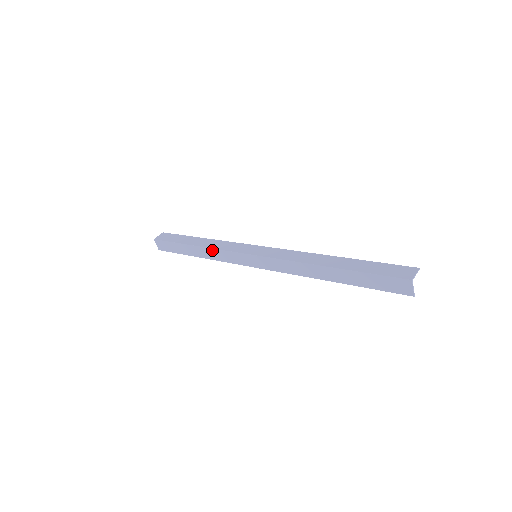
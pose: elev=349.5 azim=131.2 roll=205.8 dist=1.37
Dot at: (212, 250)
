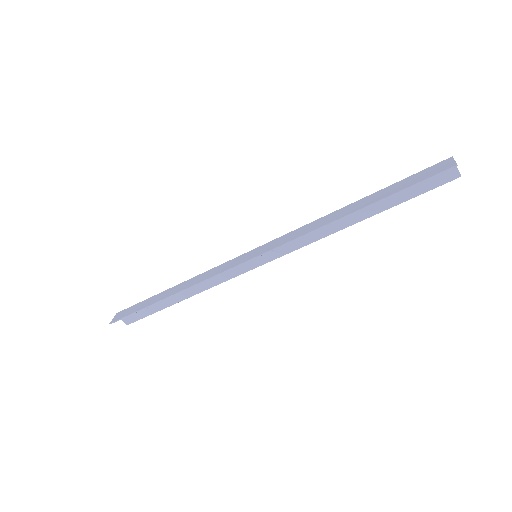
Dot at: (198, 276)
